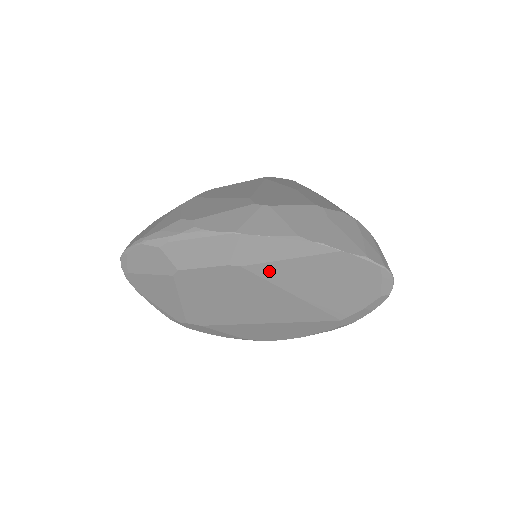
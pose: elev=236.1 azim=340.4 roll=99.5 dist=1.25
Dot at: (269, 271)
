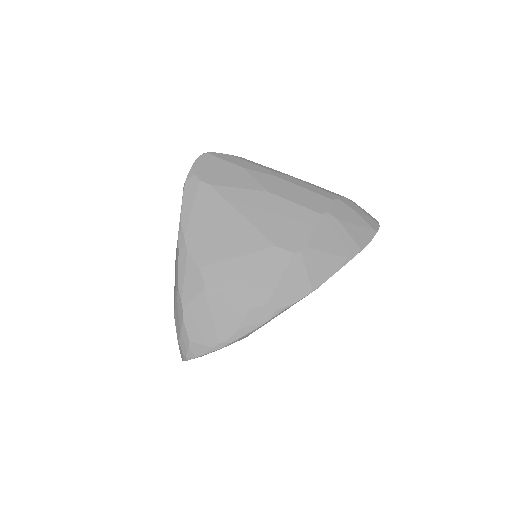
Dot at: occluded
